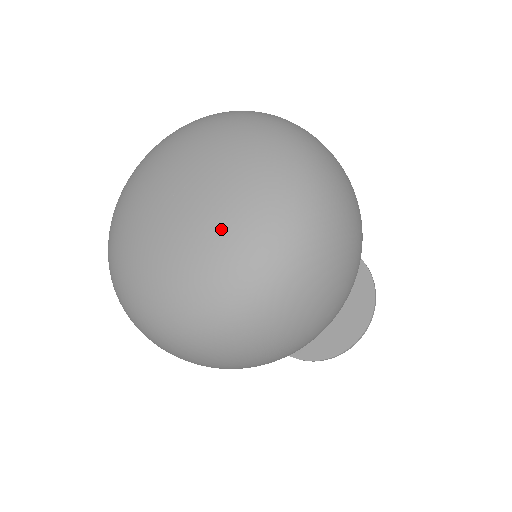
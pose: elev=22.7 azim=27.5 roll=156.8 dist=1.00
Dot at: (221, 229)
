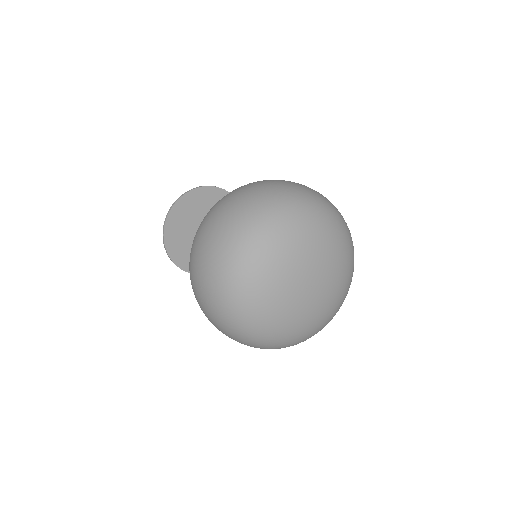
Dot at: (327, 311)
